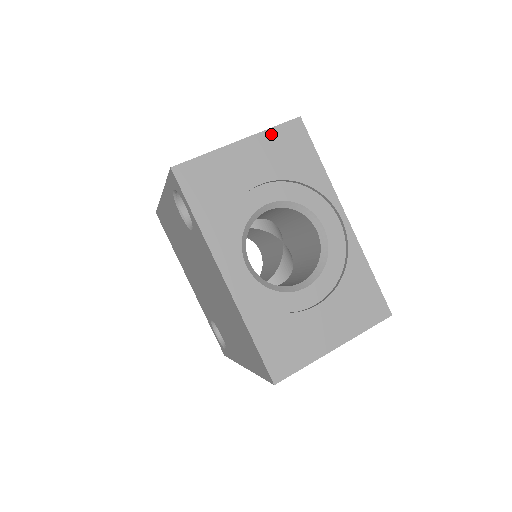
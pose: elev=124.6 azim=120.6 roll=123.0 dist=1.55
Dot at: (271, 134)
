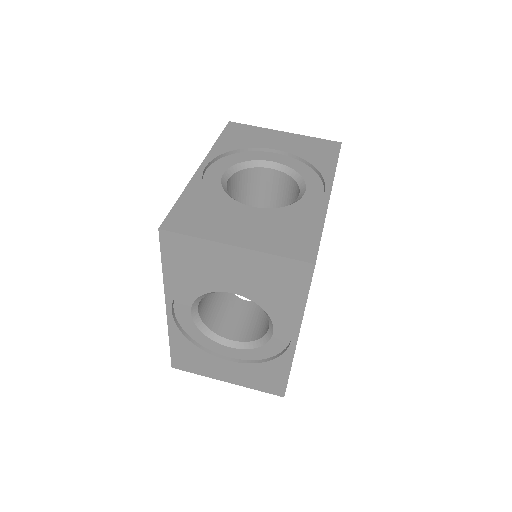
Dot at: (311, 139)
